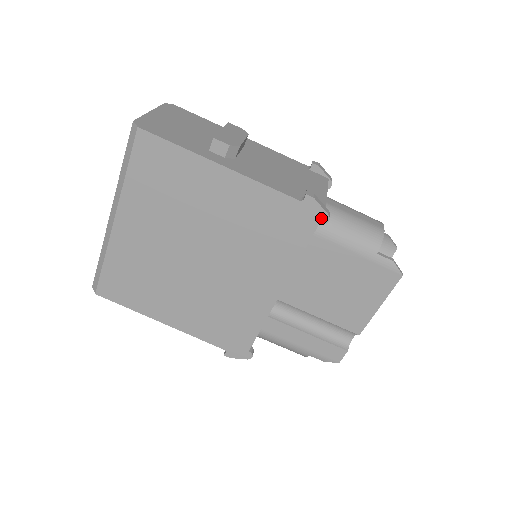
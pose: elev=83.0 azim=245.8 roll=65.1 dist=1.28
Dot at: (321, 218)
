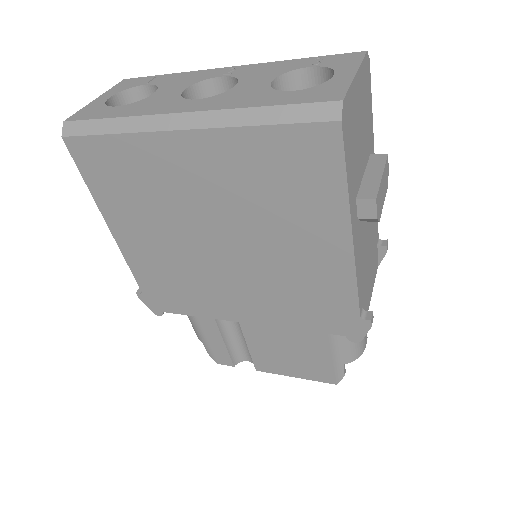
Dot at: (354, 336)
